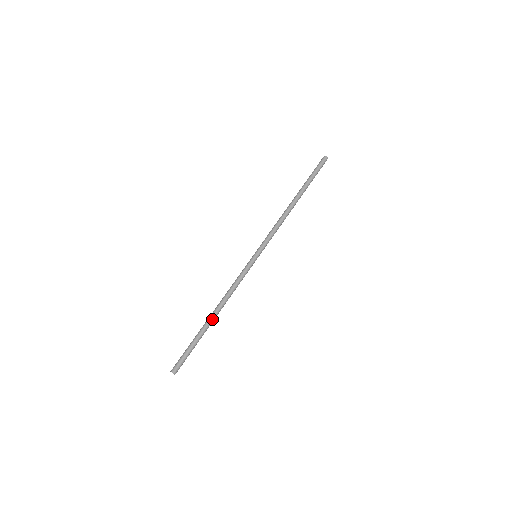
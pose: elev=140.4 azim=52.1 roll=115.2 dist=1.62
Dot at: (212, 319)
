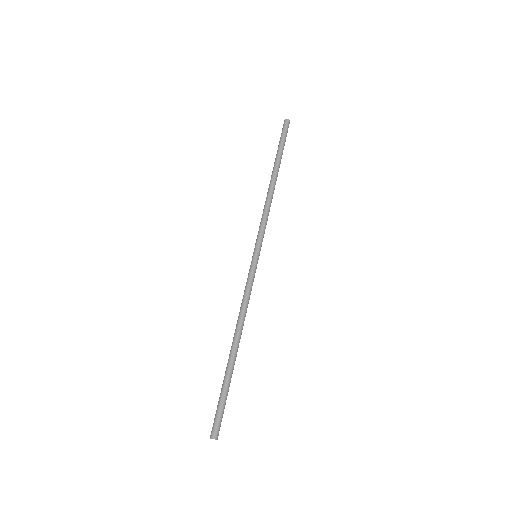
Dot at: (236, 351)
